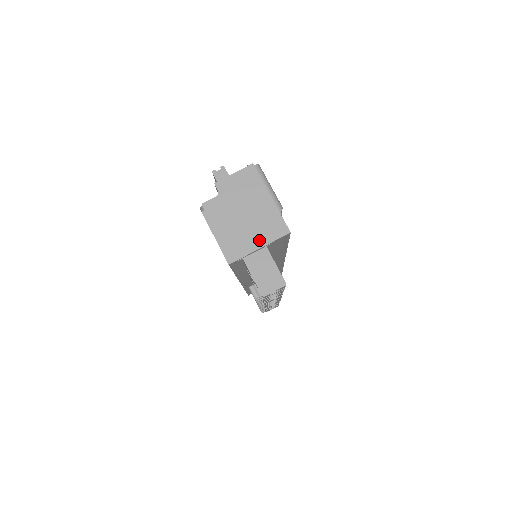
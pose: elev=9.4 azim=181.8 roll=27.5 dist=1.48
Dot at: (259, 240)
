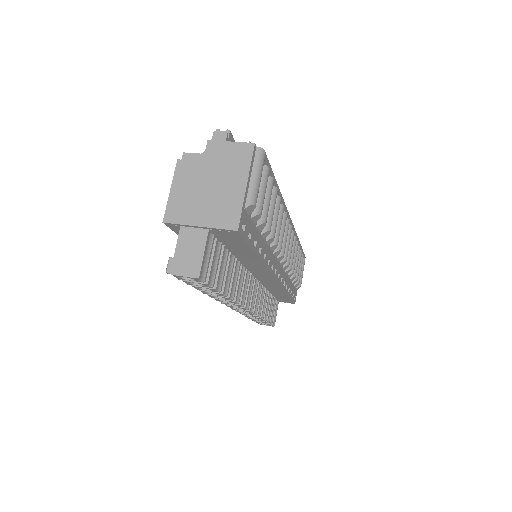
Dot at: (205, 218)
